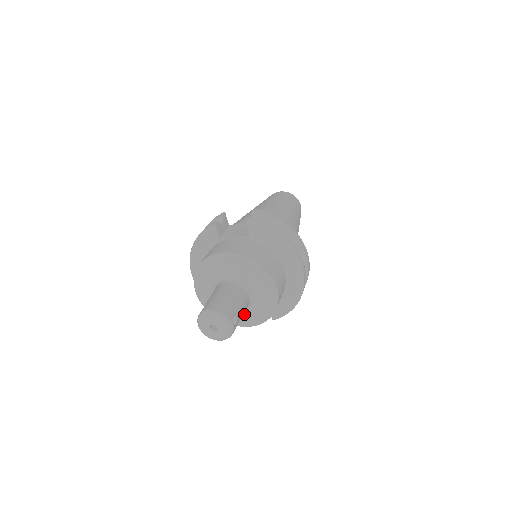
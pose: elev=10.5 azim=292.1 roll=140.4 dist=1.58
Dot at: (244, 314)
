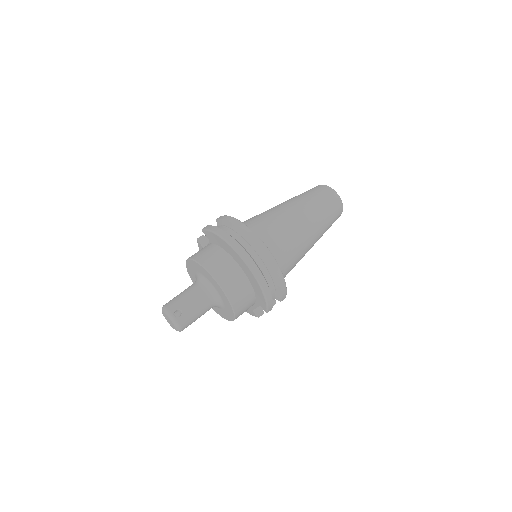
Dot at: (224, 309)
